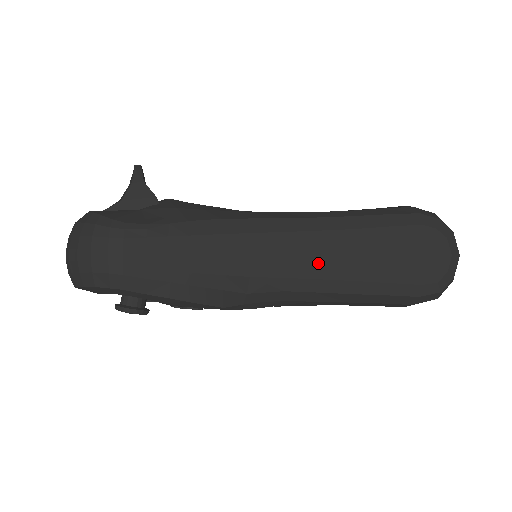
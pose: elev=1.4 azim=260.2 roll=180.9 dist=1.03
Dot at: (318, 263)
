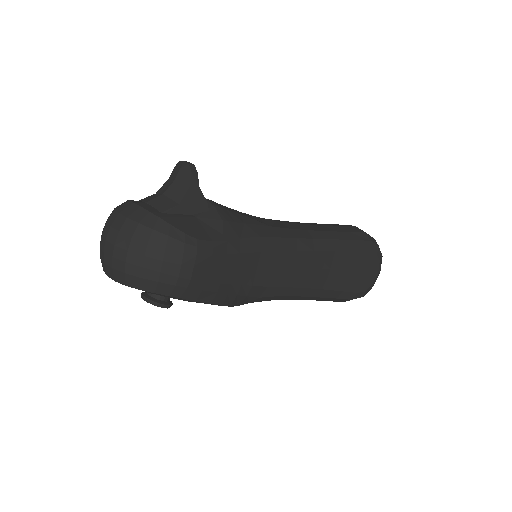
Dot at: (309, 276)
